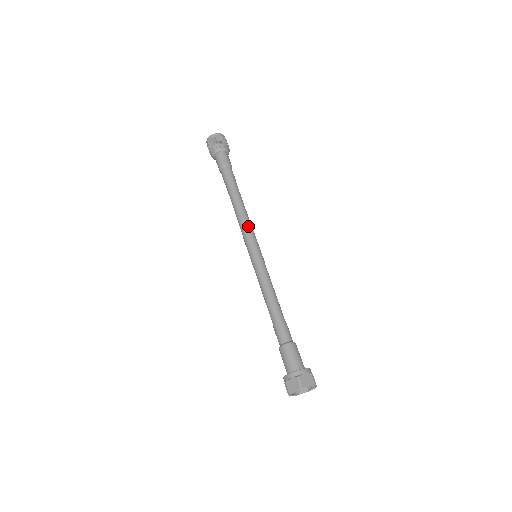
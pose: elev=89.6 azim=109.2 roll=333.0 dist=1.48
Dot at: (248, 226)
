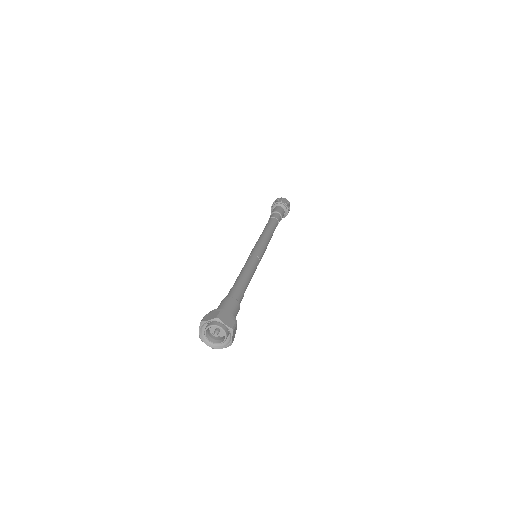
Dot at: (265, 239)
